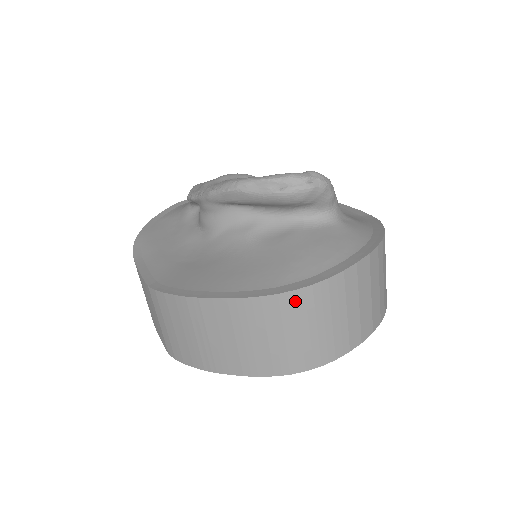
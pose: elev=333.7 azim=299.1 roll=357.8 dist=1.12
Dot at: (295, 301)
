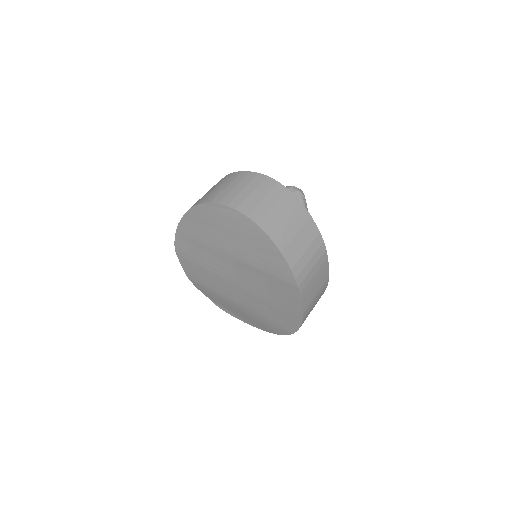
Dot at: (232, 176)
